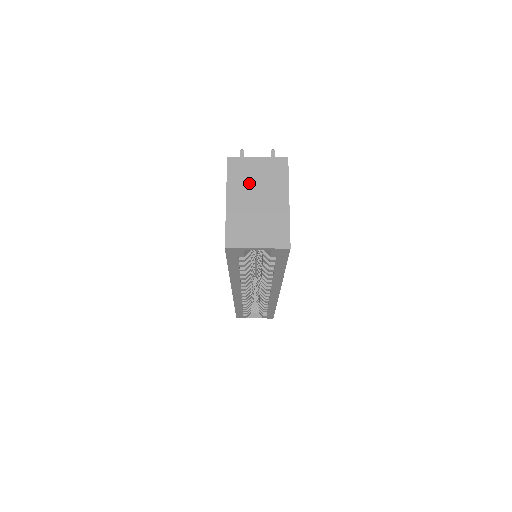
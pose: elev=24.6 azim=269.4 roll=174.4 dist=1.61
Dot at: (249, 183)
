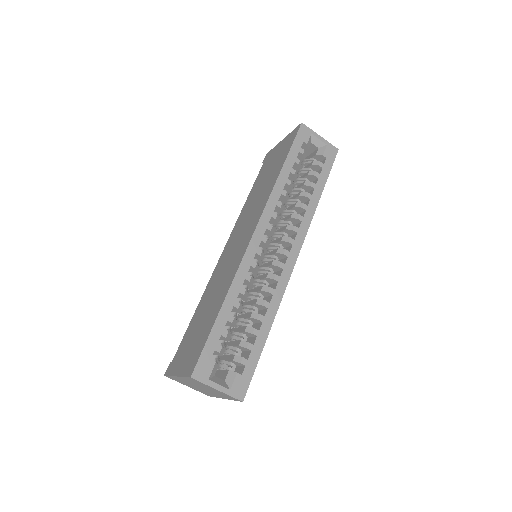
Dot at: occluded
